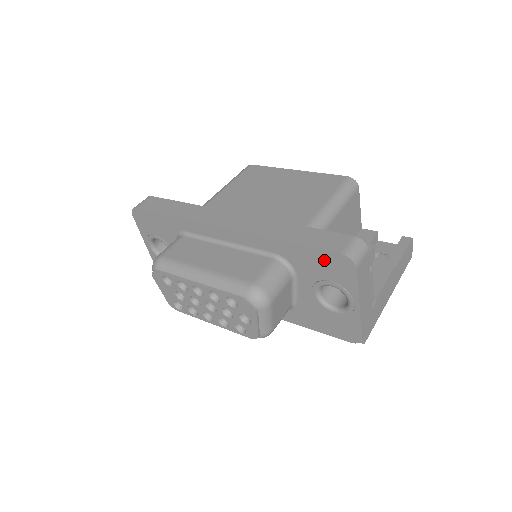
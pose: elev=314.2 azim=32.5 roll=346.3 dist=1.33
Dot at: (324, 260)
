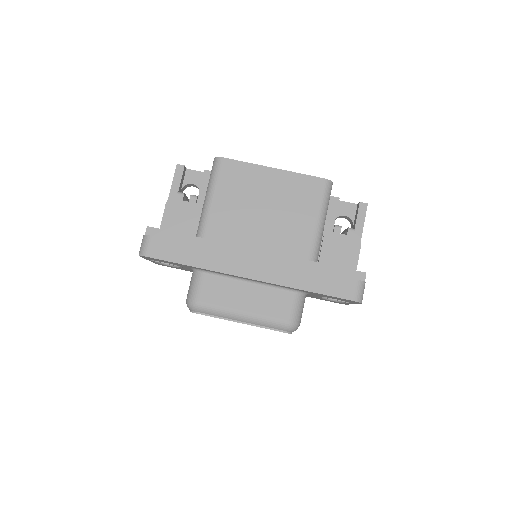
Dot at: (338, 298)
